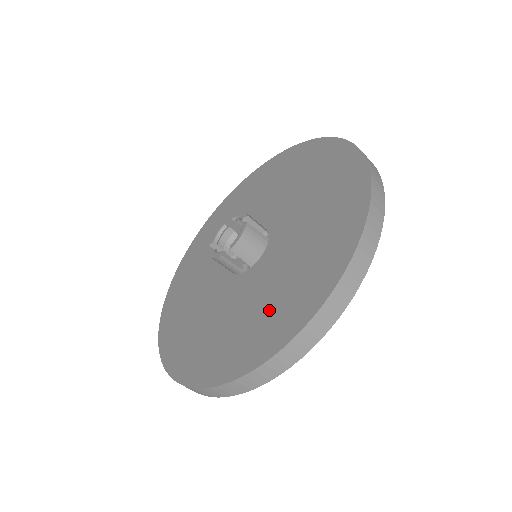
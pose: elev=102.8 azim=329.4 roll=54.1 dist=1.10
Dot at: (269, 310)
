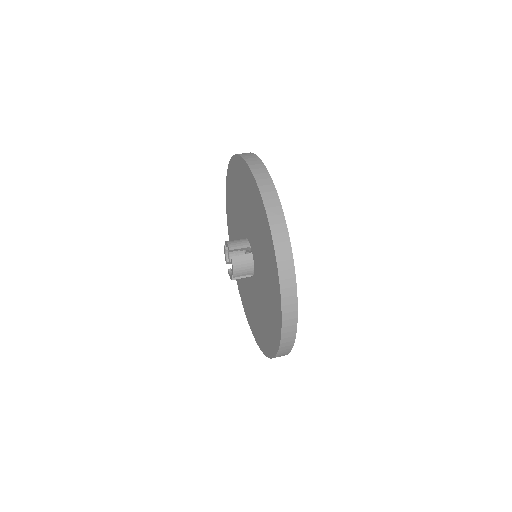
Dot at: (268, 317)
